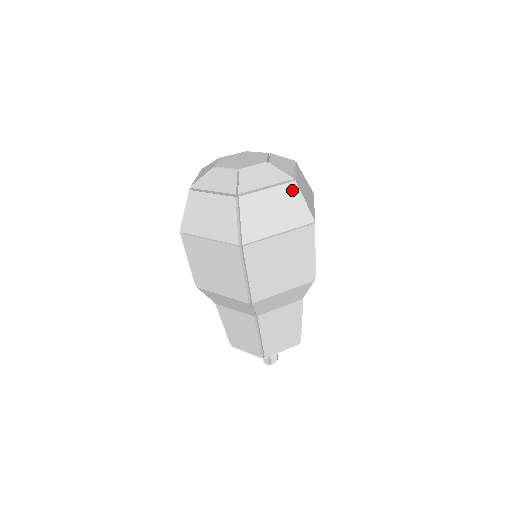
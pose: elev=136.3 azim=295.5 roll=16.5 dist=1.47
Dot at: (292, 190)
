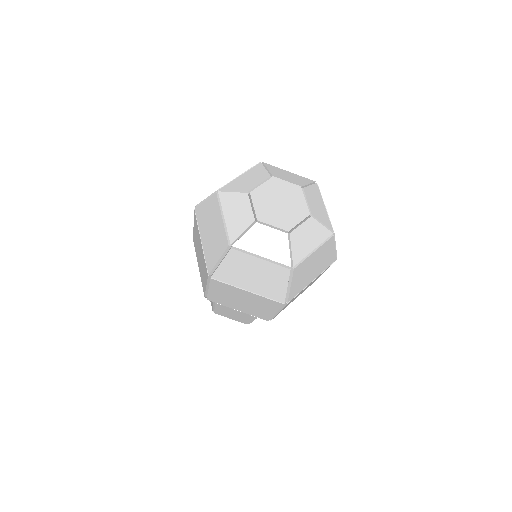
Dot at: (284, 274)
